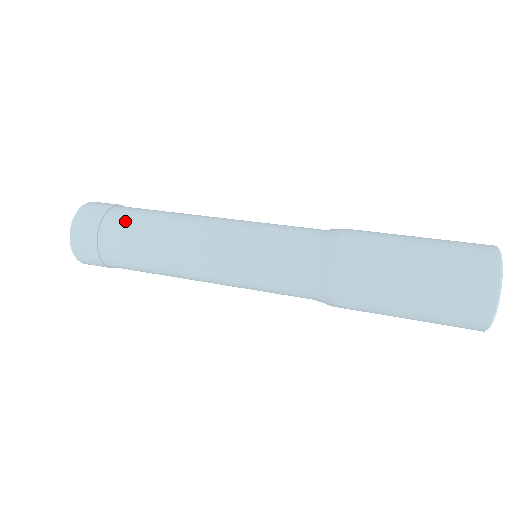
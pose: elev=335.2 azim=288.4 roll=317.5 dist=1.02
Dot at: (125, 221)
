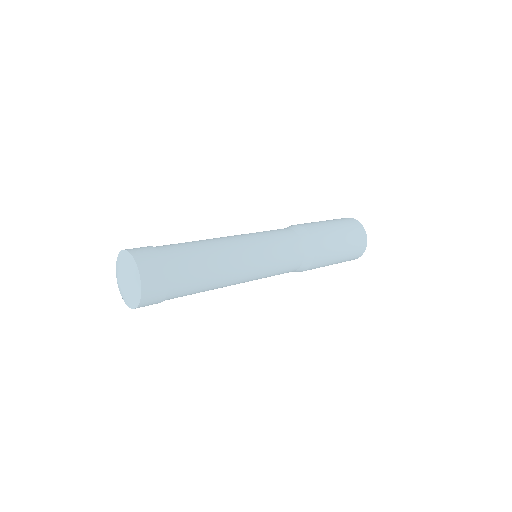
Dot at: (185, 264)
